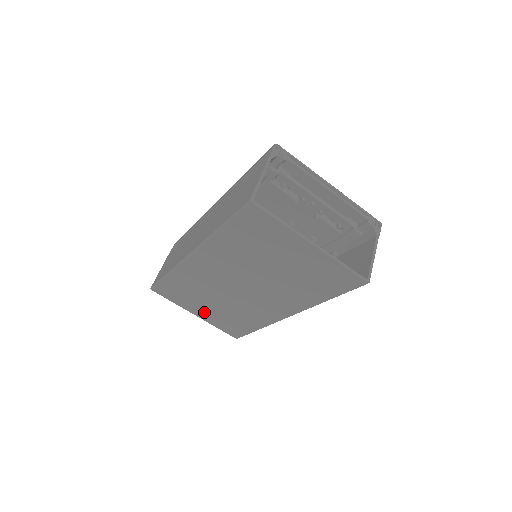
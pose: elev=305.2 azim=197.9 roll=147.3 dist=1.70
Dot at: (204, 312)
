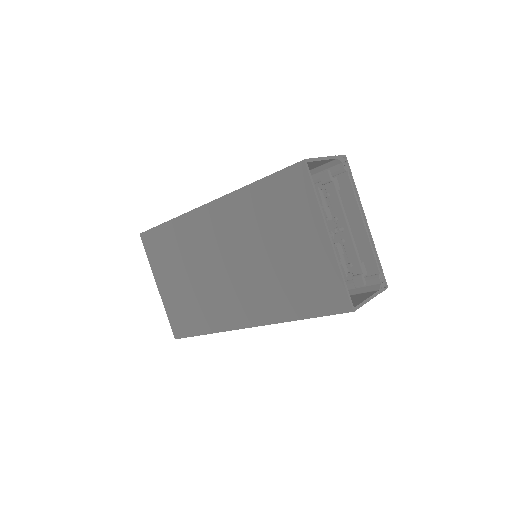
Dot at: (169, 286)
